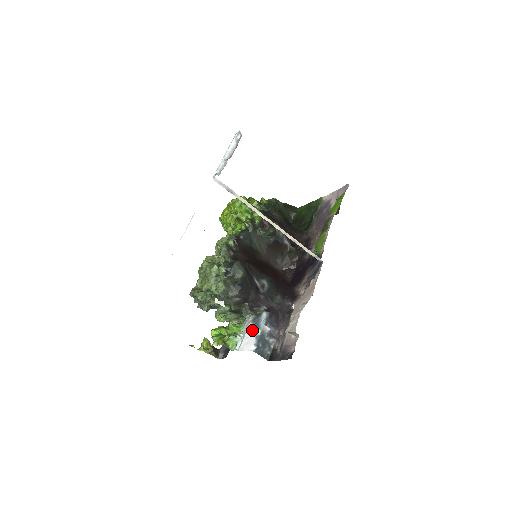
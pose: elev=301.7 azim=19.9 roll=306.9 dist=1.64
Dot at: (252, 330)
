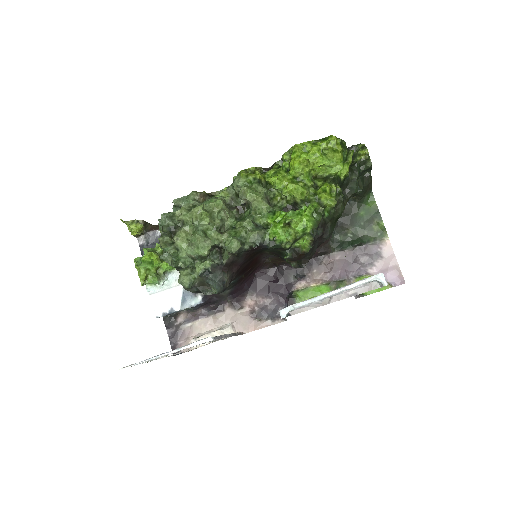
Dot at: (176, 298)
